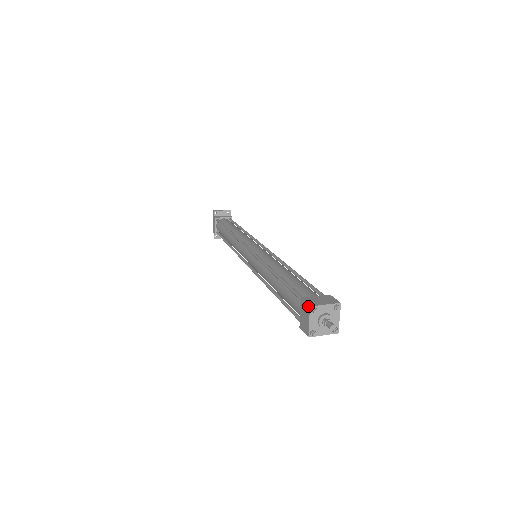
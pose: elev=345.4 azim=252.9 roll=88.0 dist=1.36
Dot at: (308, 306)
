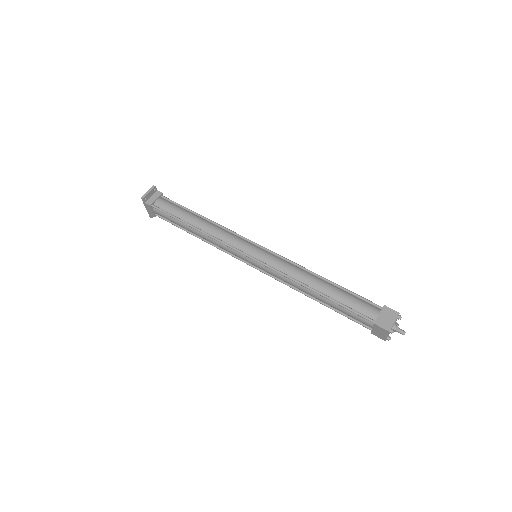
Dot at: (387, 331)
